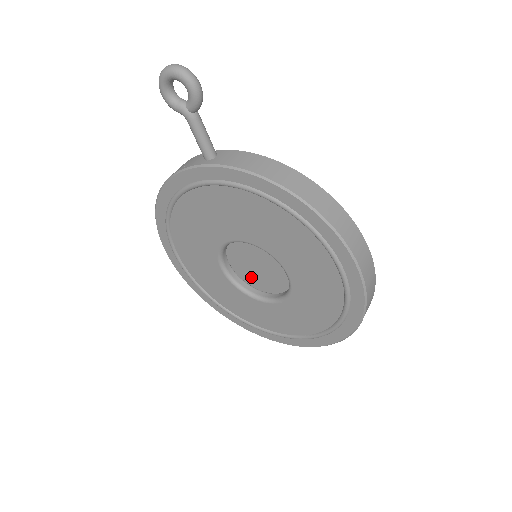
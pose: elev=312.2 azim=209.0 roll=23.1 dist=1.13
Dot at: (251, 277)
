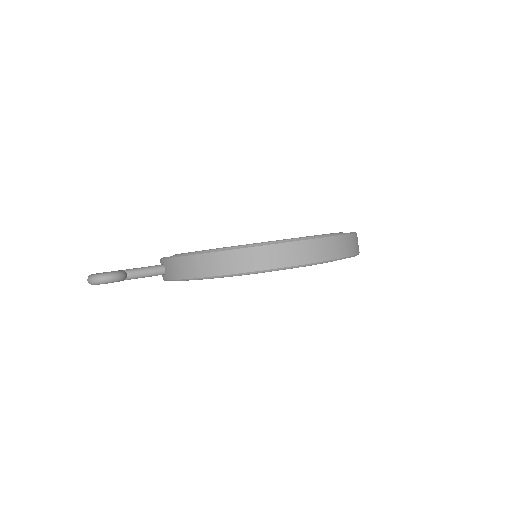
Dot at: occluded
